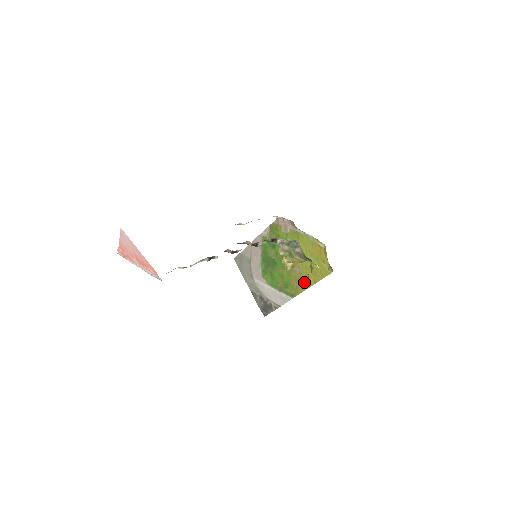
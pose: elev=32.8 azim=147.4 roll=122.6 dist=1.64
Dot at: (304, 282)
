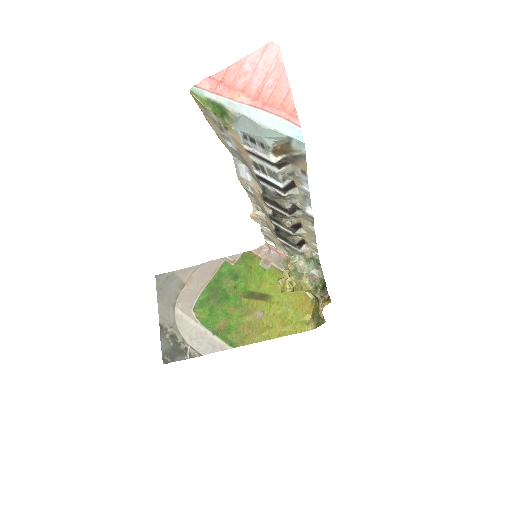
Dot at: (262, 331)
